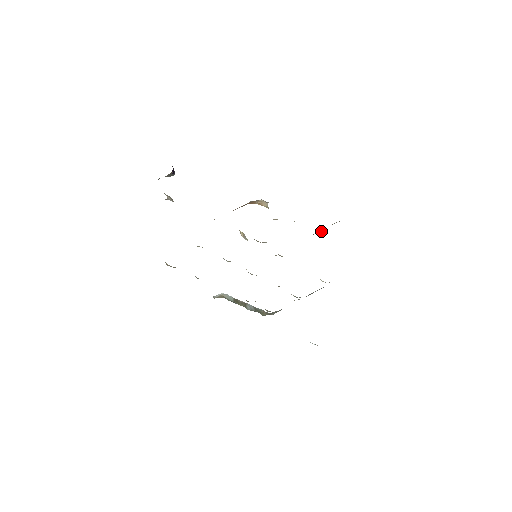
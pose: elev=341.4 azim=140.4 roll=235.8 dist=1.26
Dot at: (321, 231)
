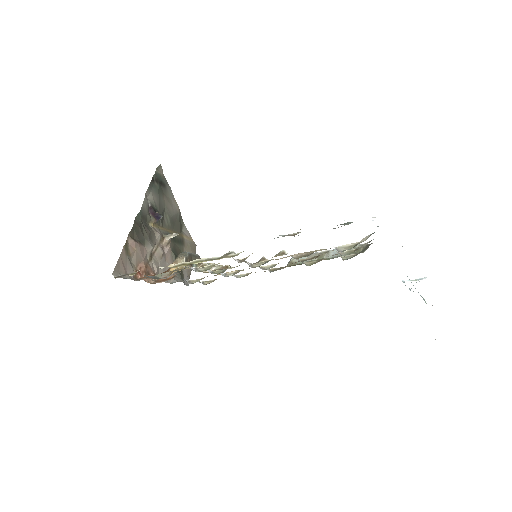
Dot at: occluded
